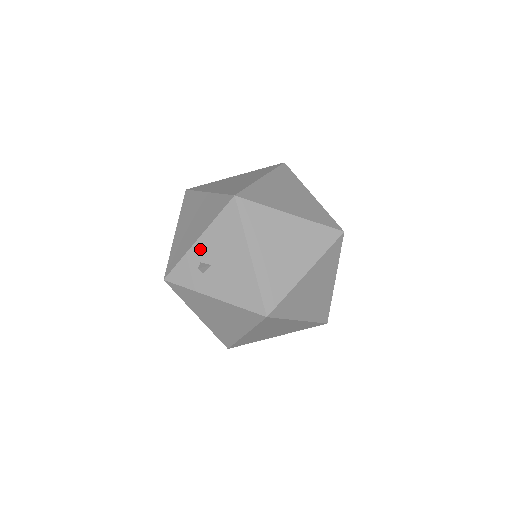
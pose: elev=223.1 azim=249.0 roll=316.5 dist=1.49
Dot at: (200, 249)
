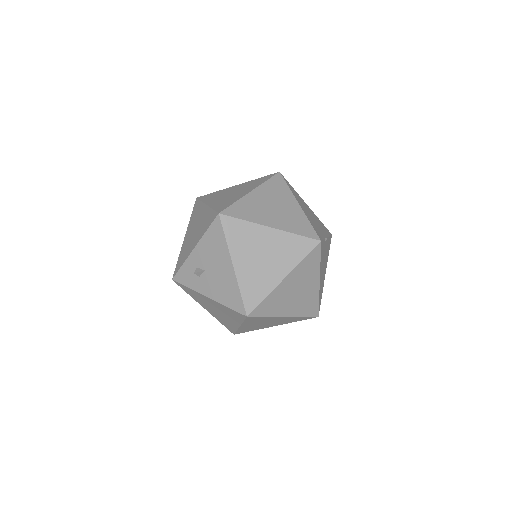
Dot at: (196, 256)
